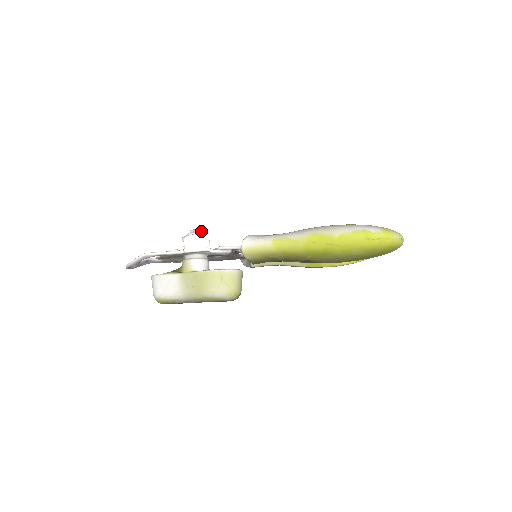
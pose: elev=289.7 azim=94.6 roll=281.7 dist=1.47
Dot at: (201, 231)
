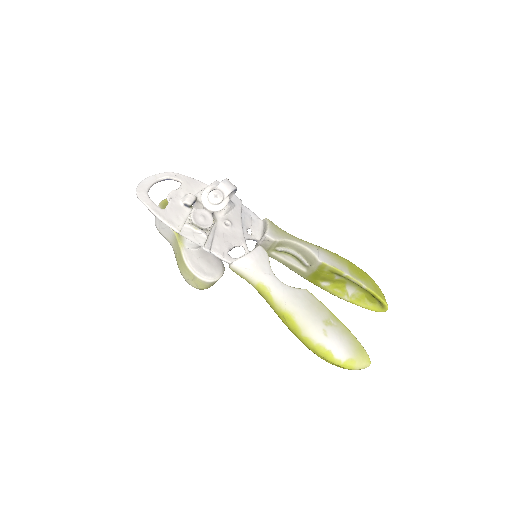
Dot at: (227, 195)
